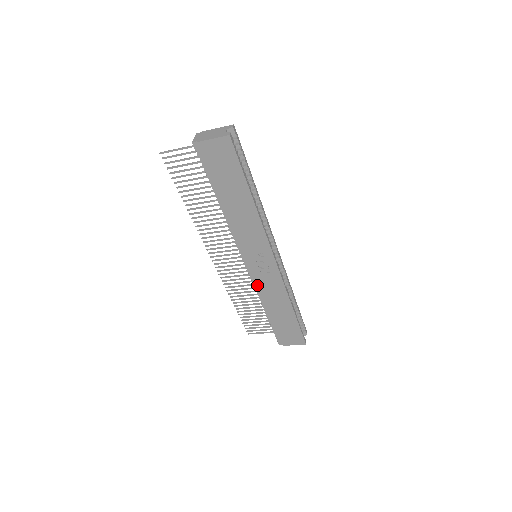
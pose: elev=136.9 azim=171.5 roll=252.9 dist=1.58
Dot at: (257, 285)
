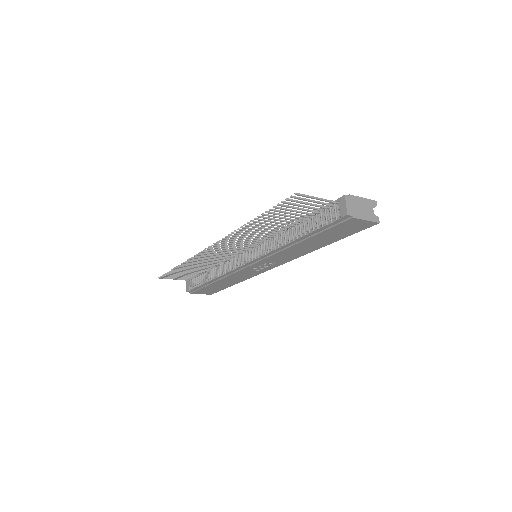
Dot at: (234, 273)
